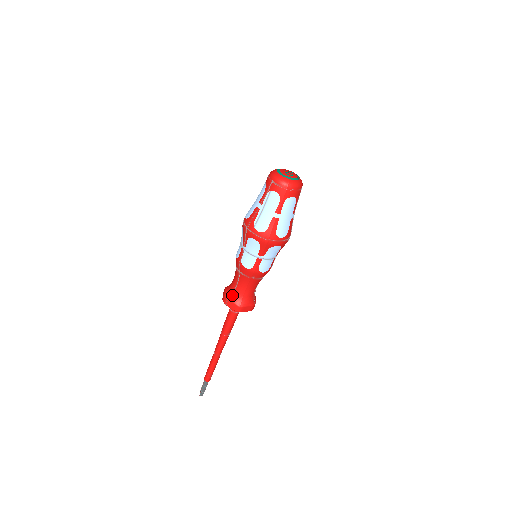
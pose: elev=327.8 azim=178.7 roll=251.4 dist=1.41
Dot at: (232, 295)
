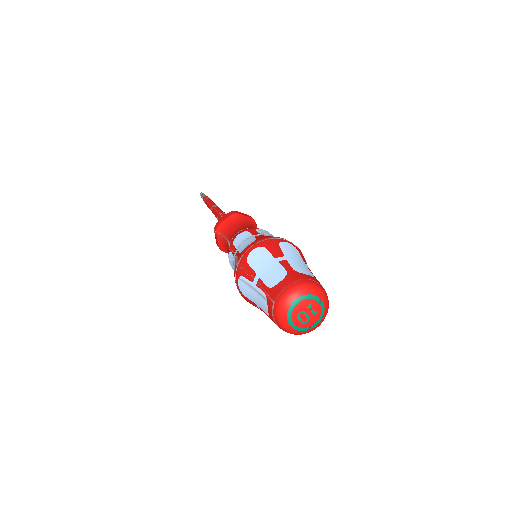
Dot at: (221, 236)
